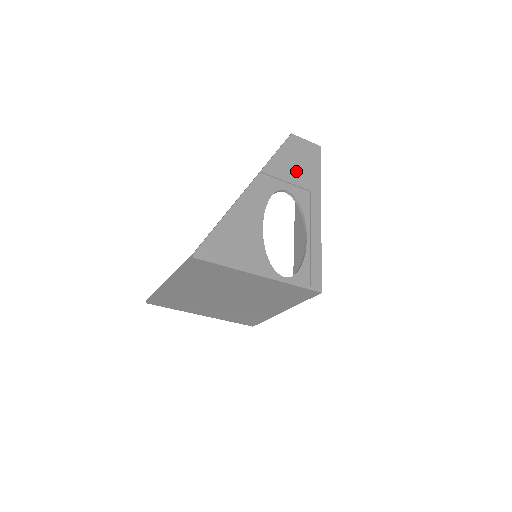
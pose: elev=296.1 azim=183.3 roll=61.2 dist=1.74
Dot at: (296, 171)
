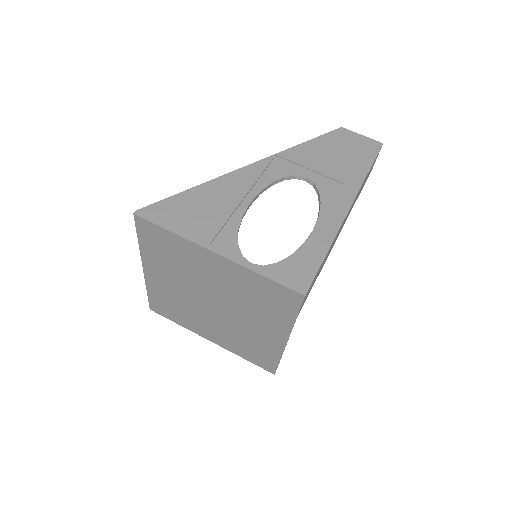
Dot at: (330, 161)
